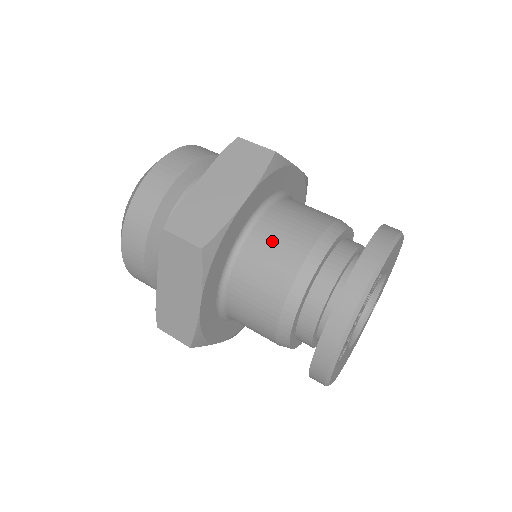
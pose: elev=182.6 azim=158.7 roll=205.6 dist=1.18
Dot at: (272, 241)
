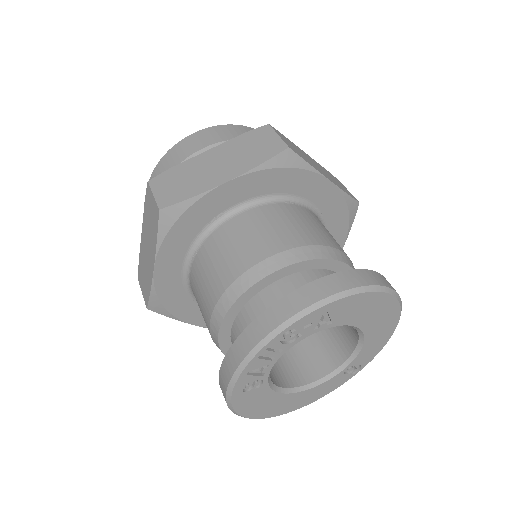
Dot at: (240, 235)
